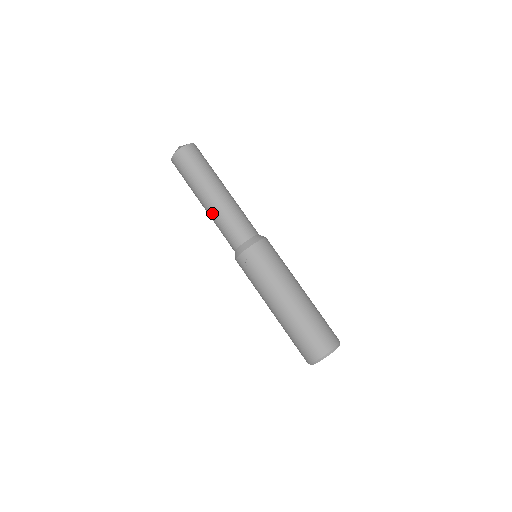
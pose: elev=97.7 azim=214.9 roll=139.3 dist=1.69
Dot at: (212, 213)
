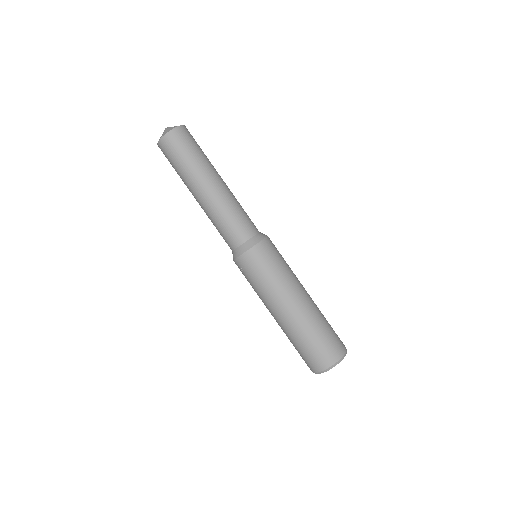
Dot at: (204, 211)
